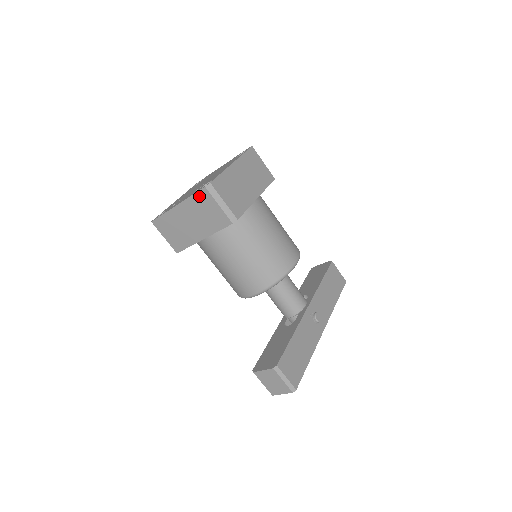
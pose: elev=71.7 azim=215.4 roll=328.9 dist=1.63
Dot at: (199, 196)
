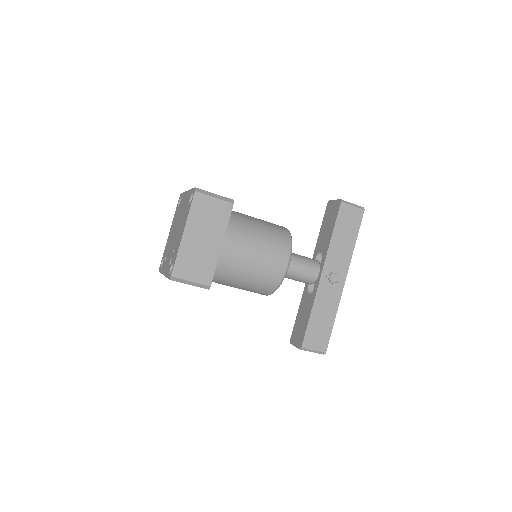
Dot at: occluded
